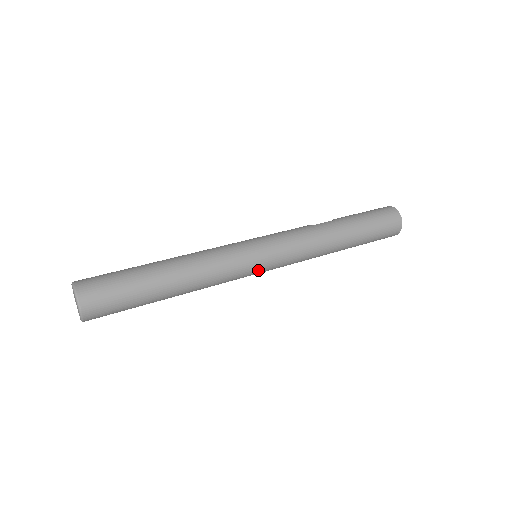
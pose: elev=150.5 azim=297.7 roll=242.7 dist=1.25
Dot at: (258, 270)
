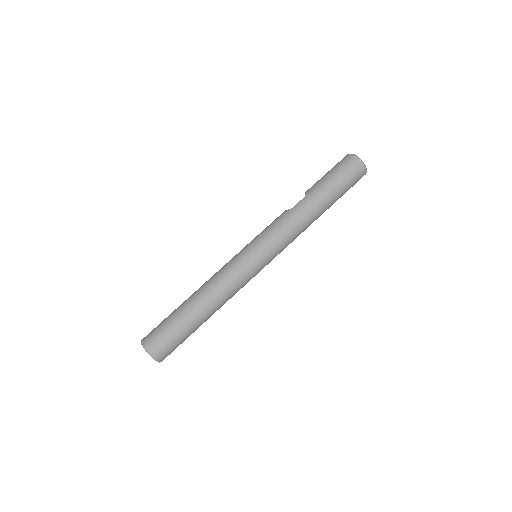
Dot at: (262, 268)
